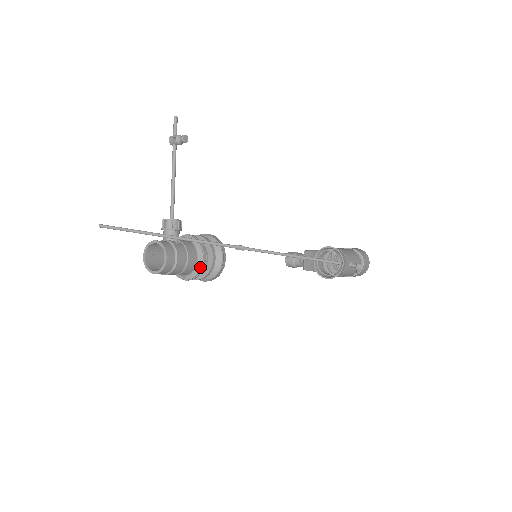
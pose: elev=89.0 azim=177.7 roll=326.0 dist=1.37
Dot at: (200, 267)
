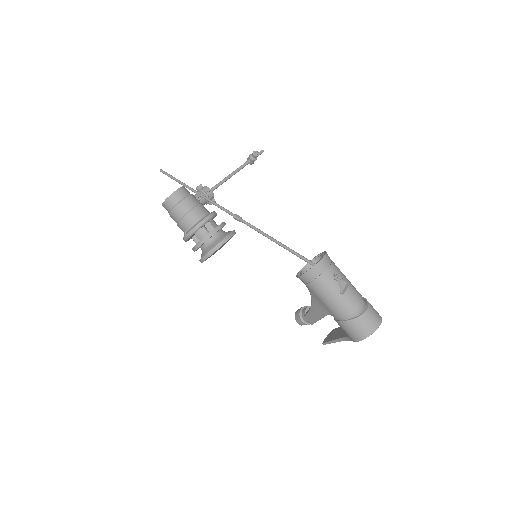
Dot at: (199, 223)
